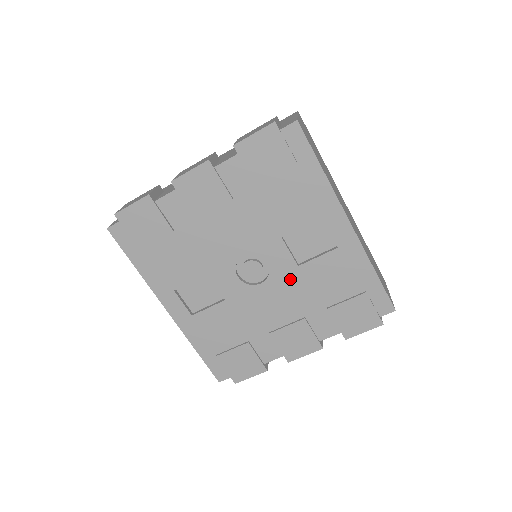
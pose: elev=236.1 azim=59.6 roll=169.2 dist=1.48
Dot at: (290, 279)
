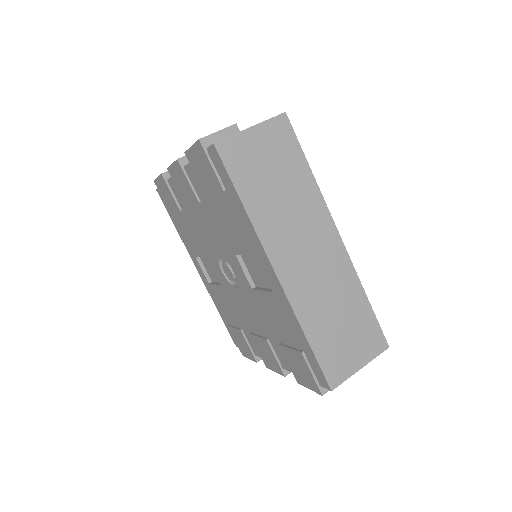
Dot at: (251, 297)
